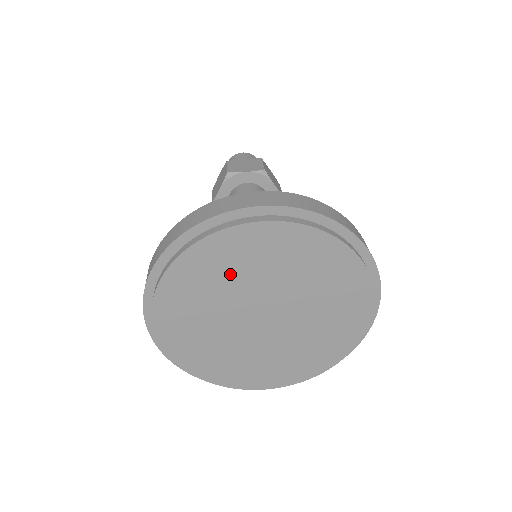
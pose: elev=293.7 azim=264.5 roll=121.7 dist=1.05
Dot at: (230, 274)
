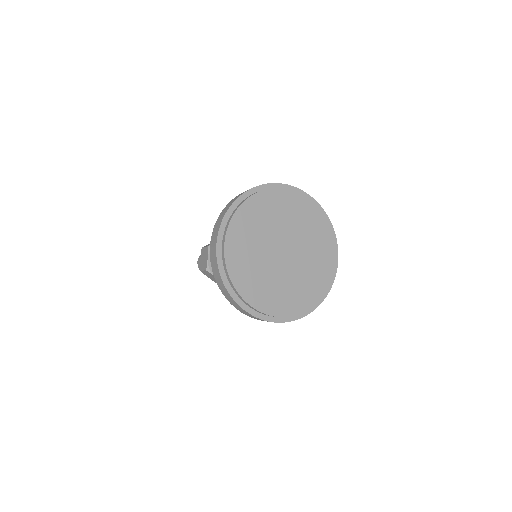
Dot at: (257, 228)
